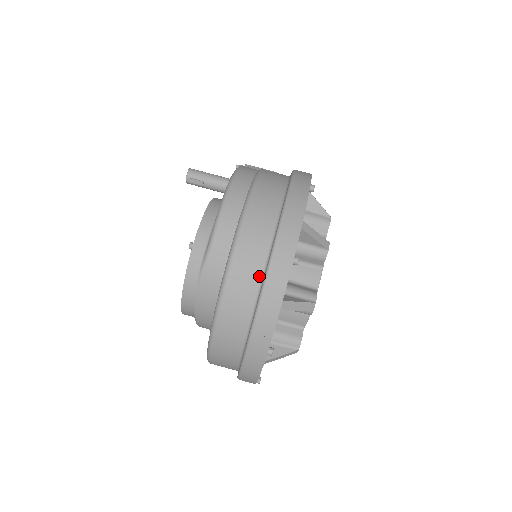
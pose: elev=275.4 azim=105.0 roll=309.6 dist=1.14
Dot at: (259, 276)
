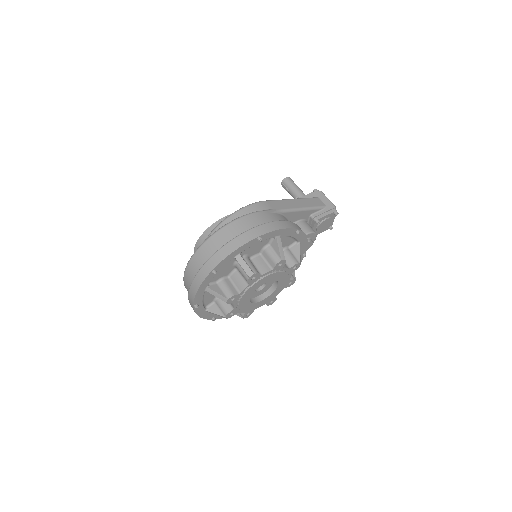
Dot at: occluded
